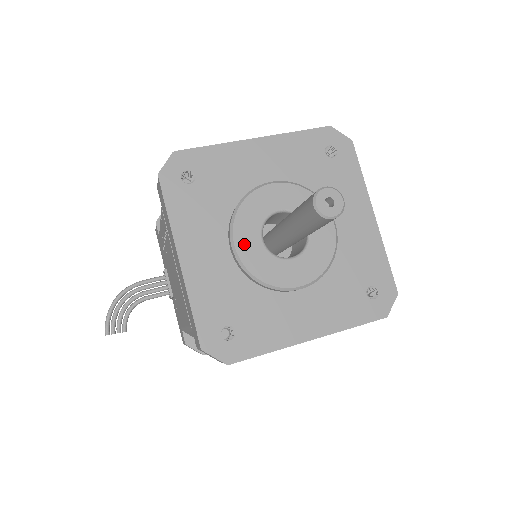
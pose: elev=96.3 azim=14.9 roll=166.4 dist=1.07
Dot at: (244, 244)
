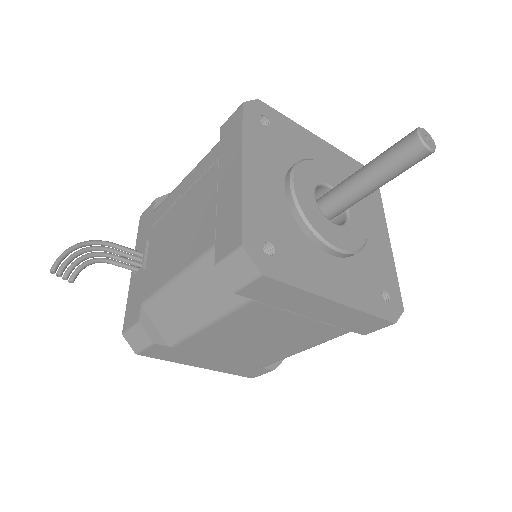
Dot at: (301, 187)
